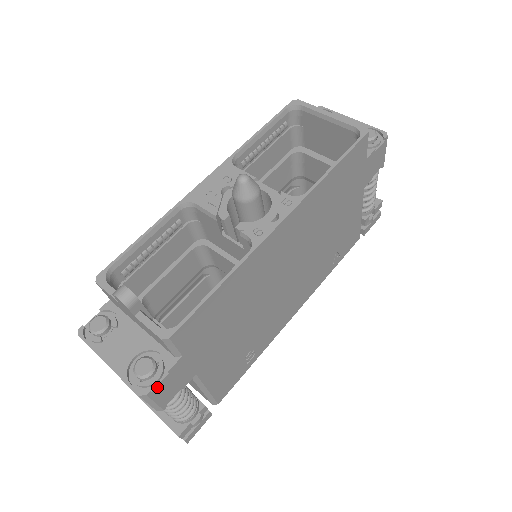
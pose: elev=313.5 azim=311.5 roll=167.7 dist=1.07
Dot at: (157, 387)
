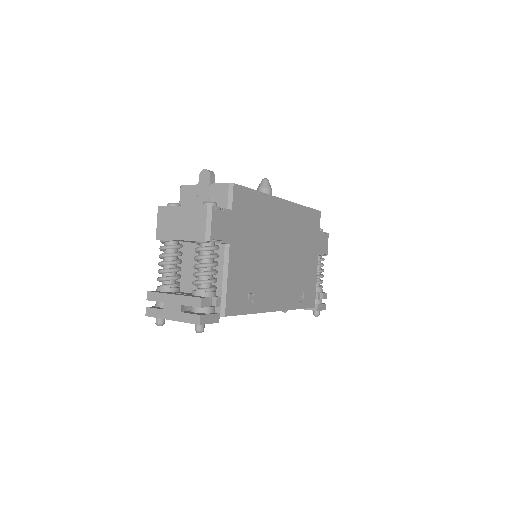
Dot at: (217, 211)
